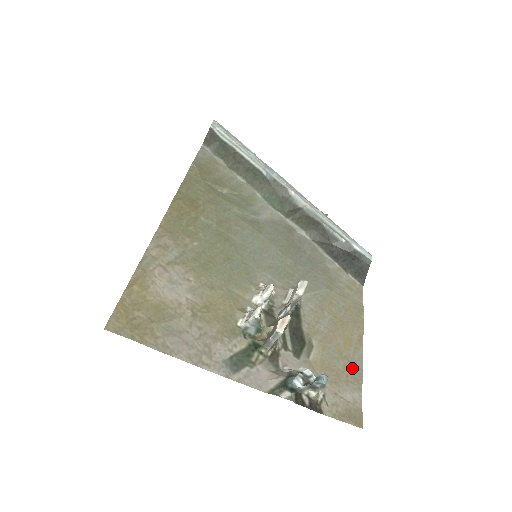
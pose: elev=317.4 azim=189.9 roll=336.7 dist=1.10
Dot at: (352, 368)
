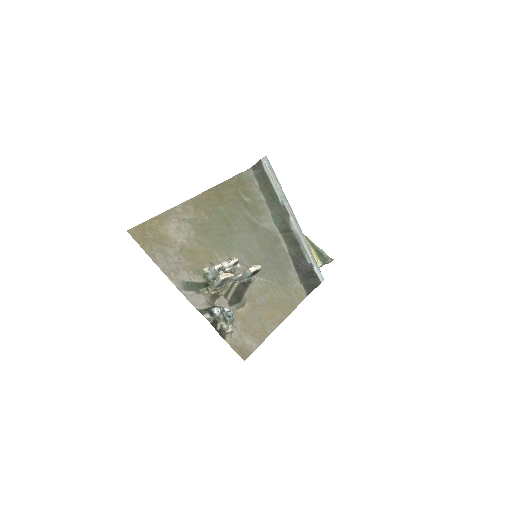
Dot at: (262, 330)
